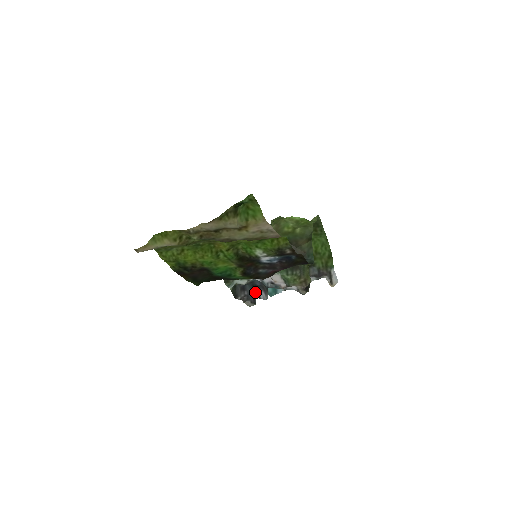
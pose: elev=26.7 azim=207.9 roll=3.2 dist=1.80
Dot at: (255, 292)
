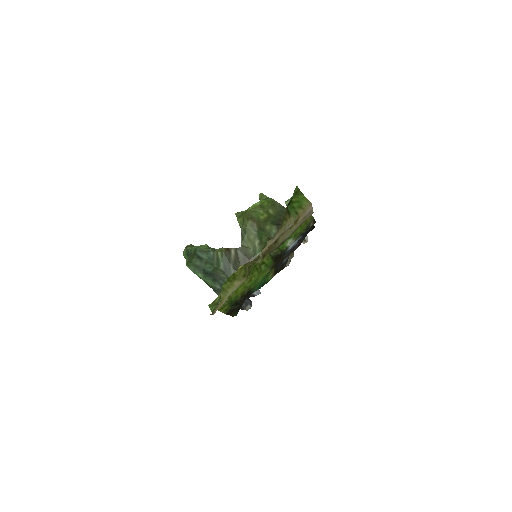
Dot at: occluded
